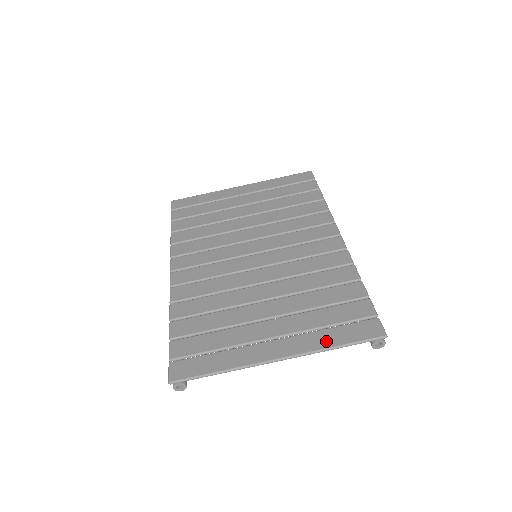
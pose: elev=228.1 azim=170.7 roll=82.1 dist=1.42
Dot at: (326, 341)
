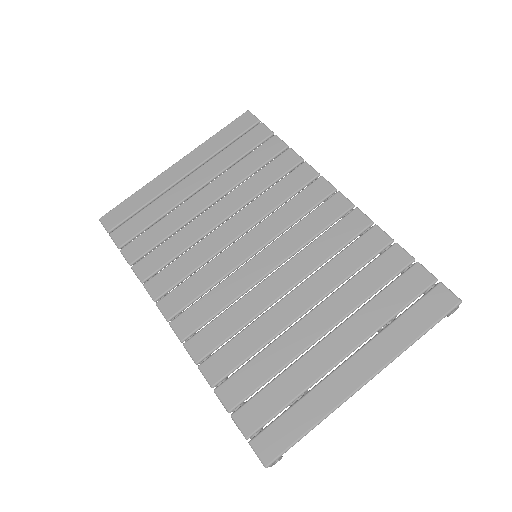
Dot at: (404, 336)
